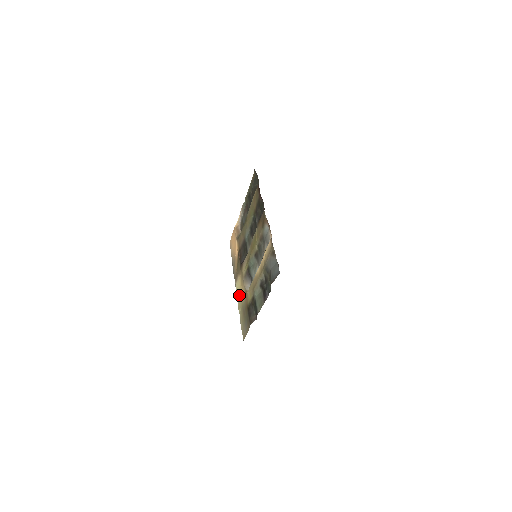
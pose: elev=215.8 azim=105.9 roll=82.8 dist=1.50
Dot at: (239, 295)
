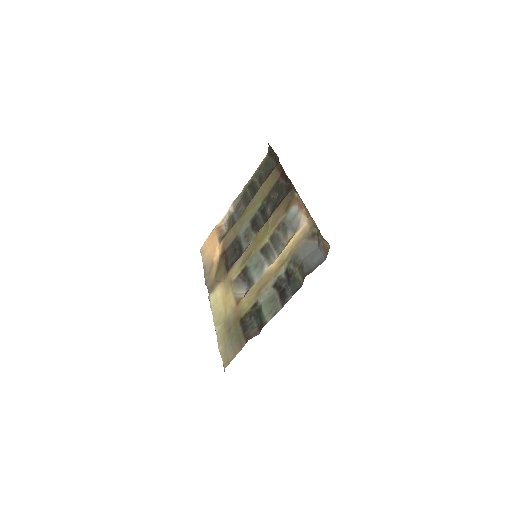
Dot at: (218, 308)
